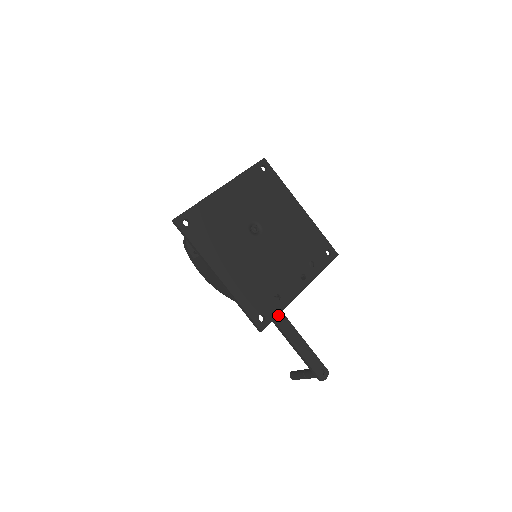
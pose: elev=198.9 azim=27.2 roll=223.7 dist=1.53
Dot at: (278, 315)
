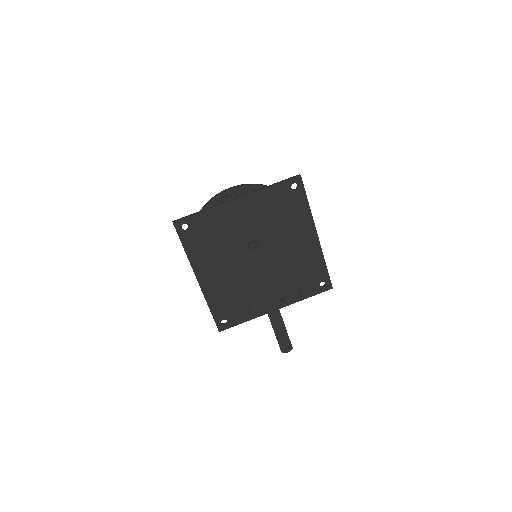
Dot at: occluded
